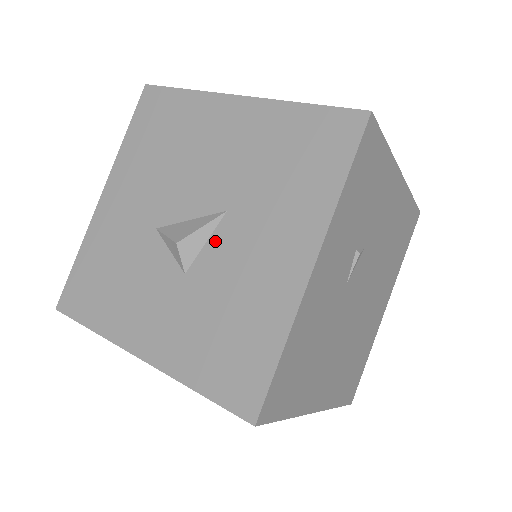
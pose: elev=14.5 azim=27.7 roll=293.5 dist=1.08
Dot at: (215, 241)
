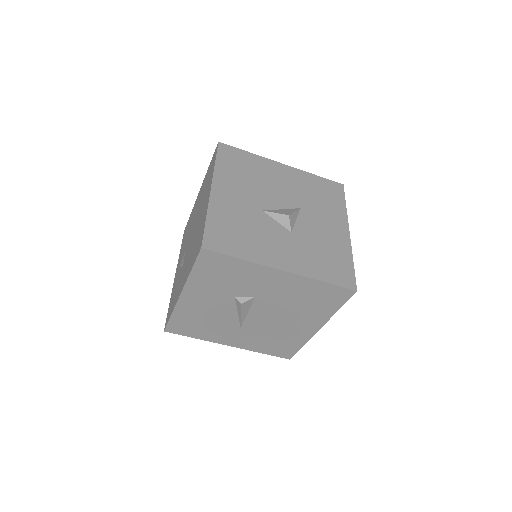
Dot at: (301, 220)
